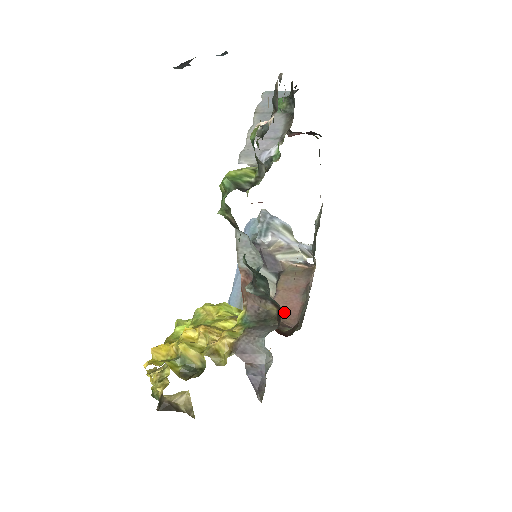
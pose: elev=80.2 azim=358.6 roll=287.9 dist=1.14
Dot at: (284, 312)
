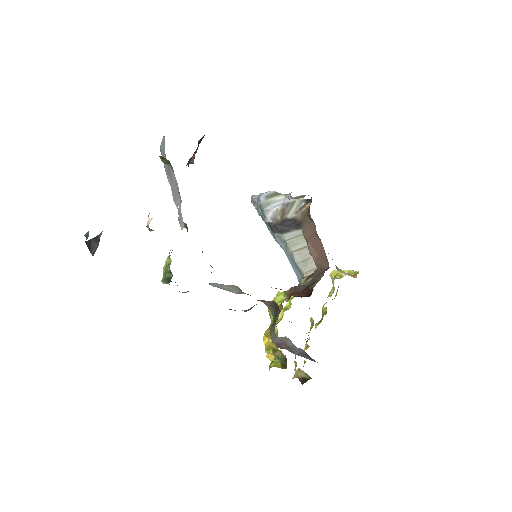
Dot at: (319, 257)
